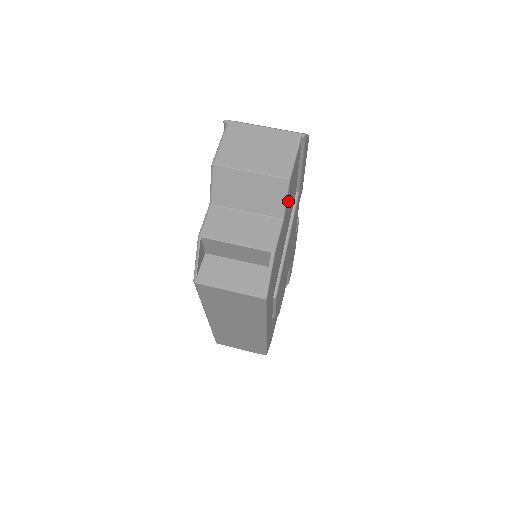
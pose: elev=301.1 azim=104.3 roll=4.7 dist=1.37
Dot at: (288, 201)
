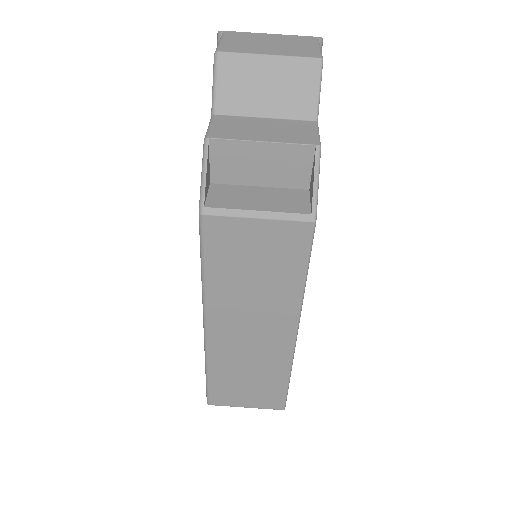
Dot at: occluded
